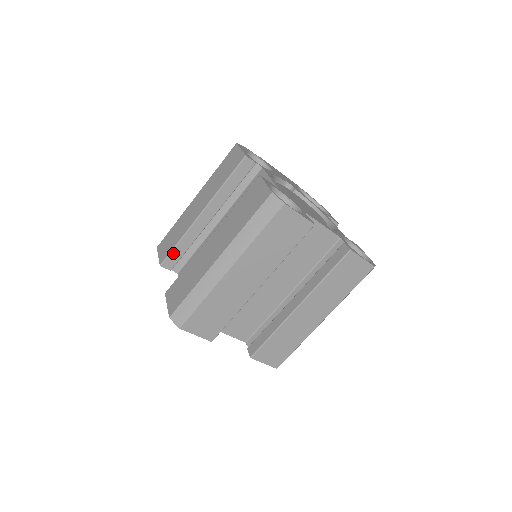
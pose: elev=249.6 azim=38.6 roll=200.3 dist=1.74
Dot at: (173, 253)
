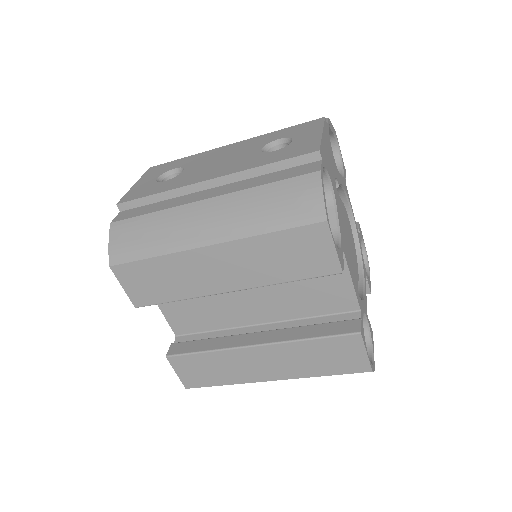
Dot at: (161, 301)
